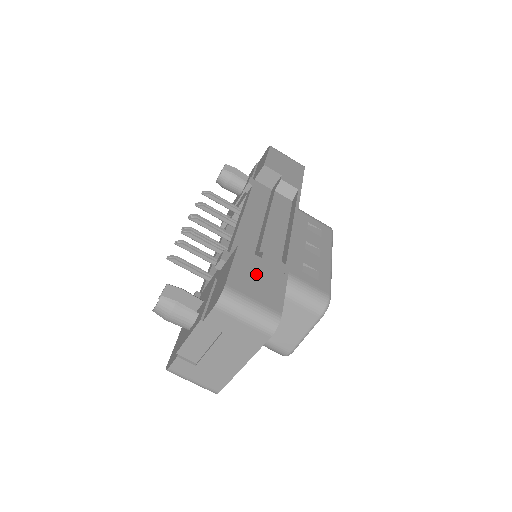
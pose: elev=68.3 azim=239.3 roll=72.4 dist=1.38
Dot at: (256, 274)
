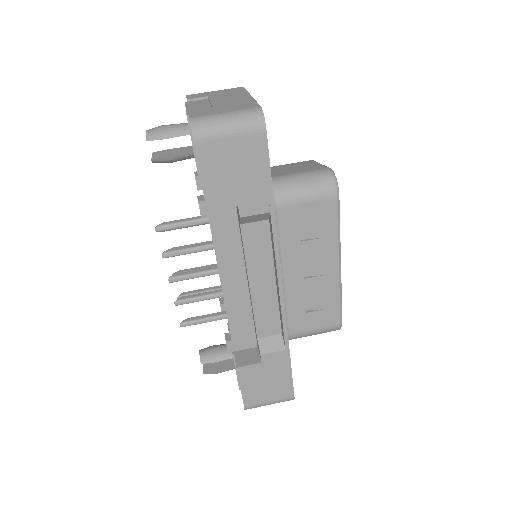
Dot at: occluded
